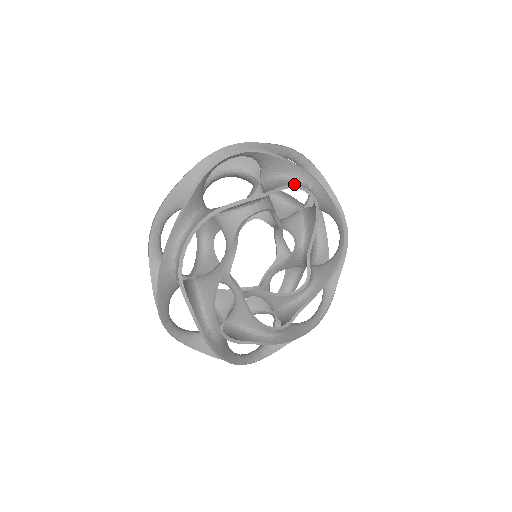
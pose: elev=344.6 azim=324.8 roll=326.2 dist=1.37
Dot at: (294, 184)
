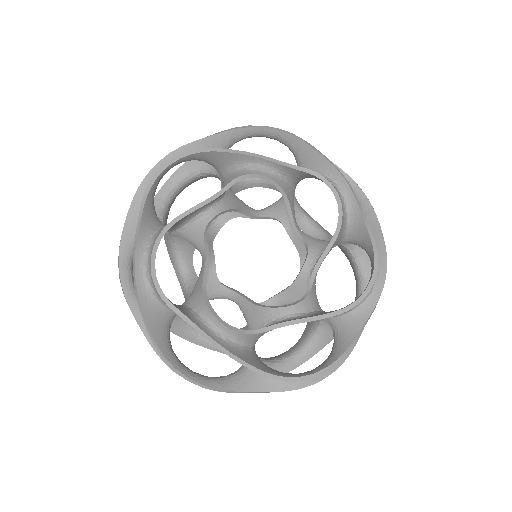
Dot at: occluded
